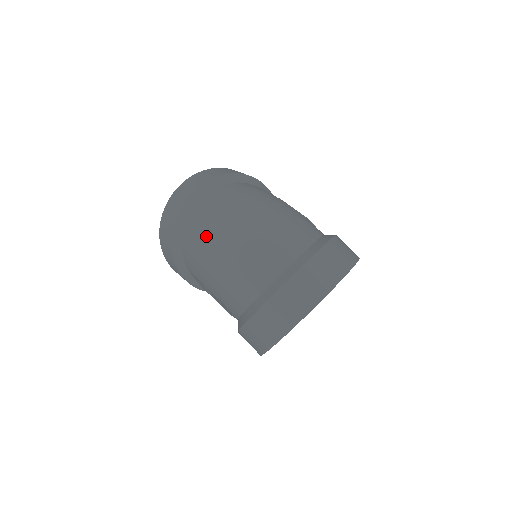
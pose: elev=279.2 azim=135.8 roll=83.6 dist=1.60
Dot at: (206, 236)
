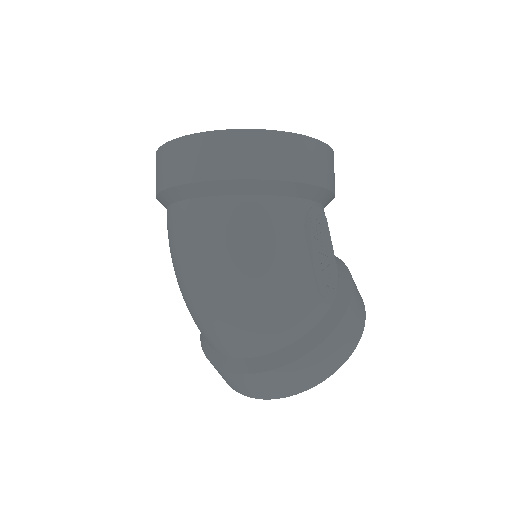
Dot at: (172, 257)
